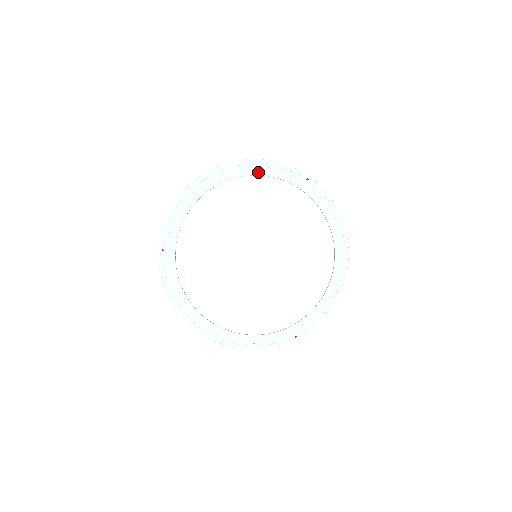
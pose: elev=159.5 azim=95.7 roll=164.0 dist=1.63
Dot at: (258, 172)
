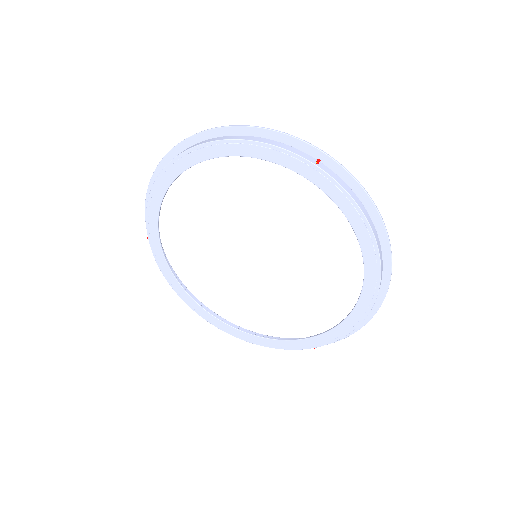
Dot at: (239, 151)
